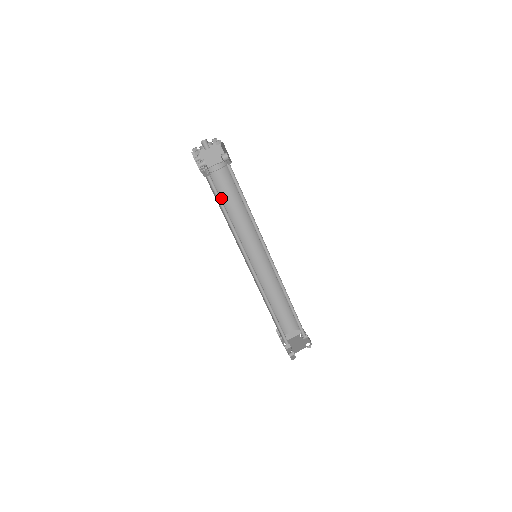
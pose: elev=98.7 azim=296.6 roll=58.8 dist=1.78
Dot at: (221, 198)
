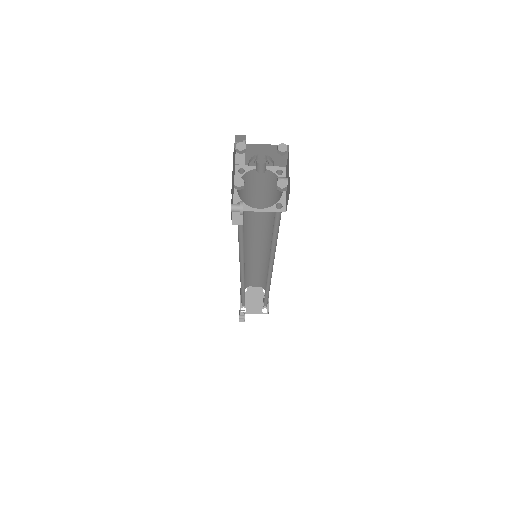
Dot at: (247, 199)
